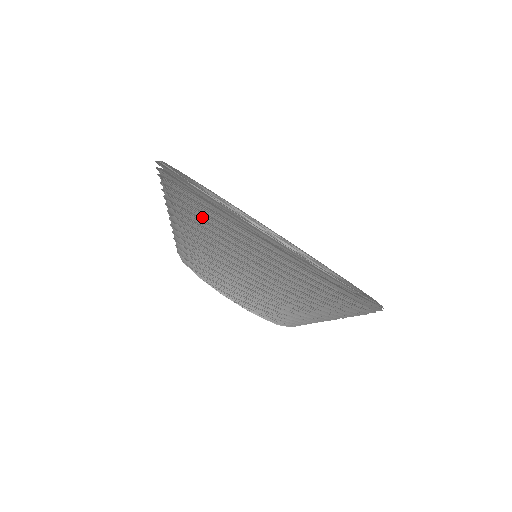
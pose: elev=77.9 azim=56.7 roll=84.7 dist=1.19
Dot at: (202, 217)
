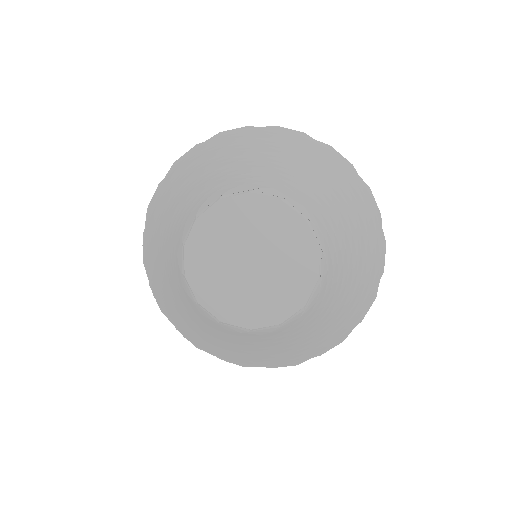
Dot at: (218, 147)
